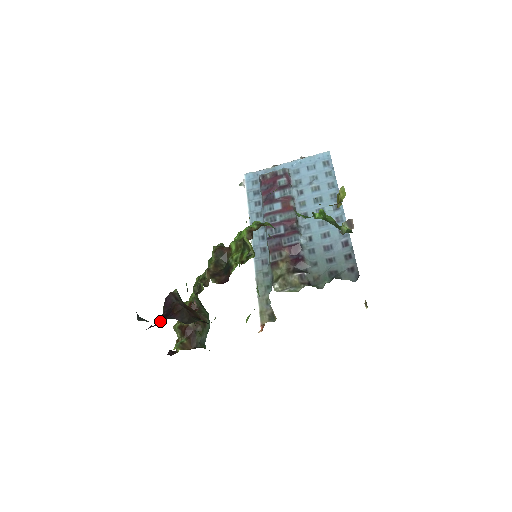
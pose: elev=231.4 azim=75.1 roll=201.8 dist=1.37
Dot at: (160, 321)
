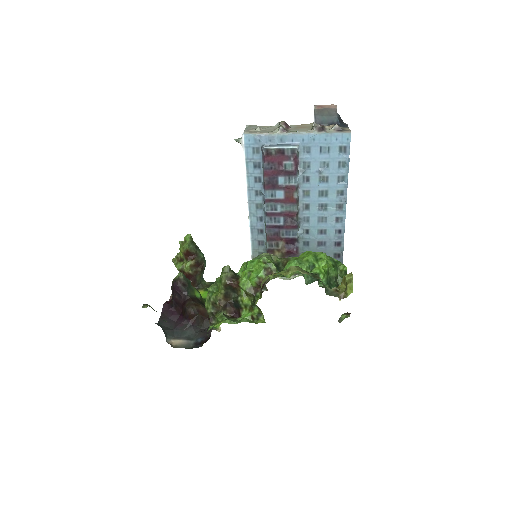
Dot at: (174, 304)
